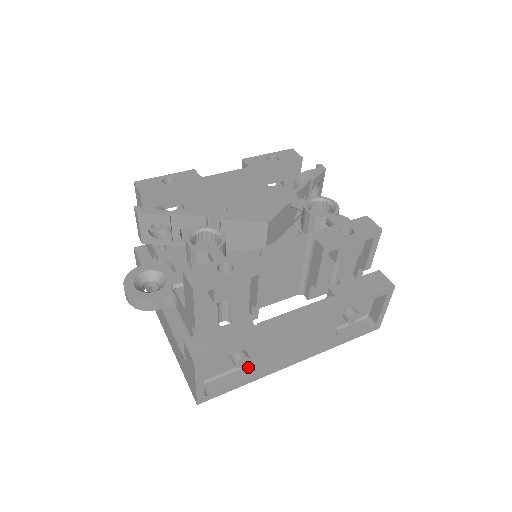
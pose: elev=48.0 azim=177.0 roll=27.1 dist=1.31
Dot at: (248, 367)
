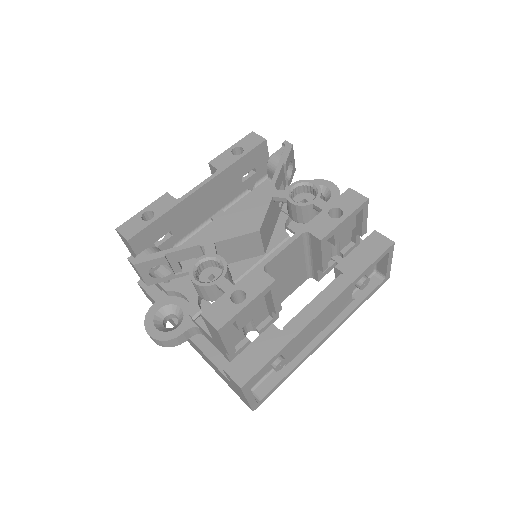
Dot at: occluded
